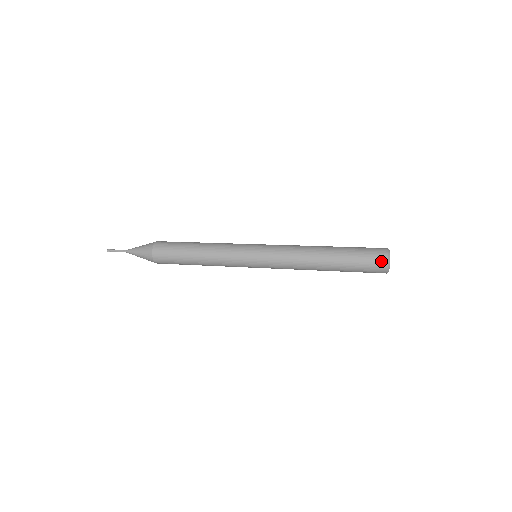
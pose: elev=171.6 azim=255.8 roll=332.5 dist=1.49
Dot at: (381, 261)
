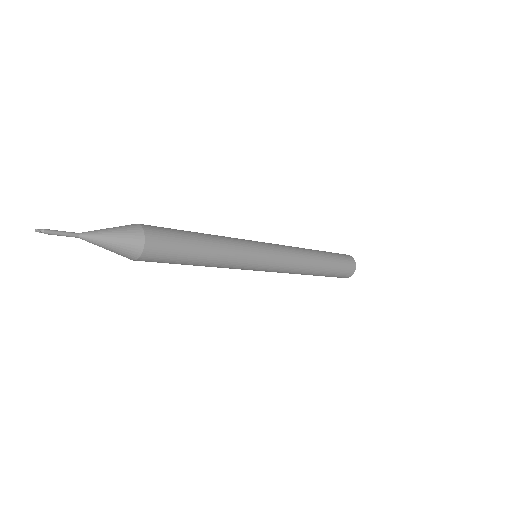
Dot at: (347, 255)
